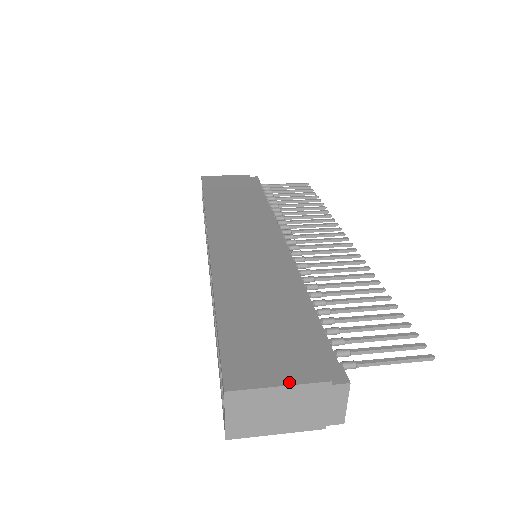
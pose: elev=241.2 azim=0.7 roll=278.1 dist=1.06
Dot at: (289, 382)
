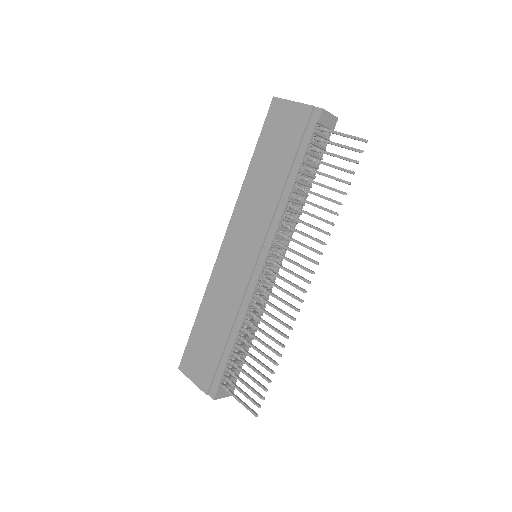
Dot at: (195, 383)
